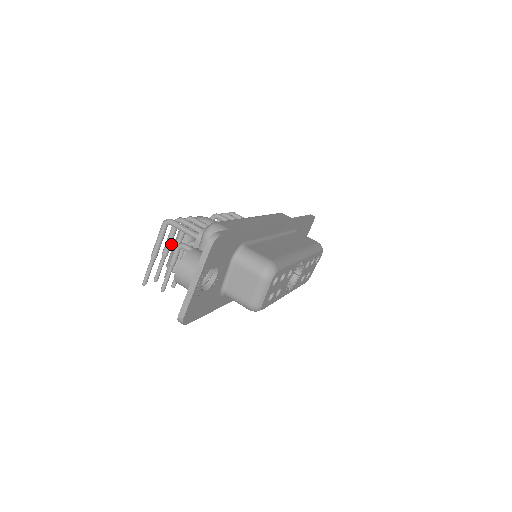
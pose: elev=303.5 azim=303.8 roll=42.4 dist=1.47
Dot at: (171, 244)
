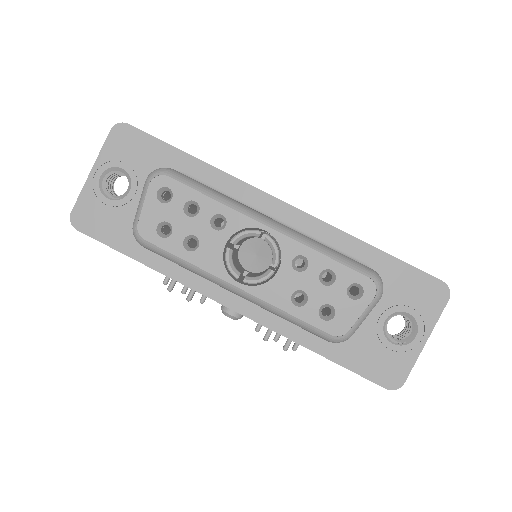
Dot at: occluded
